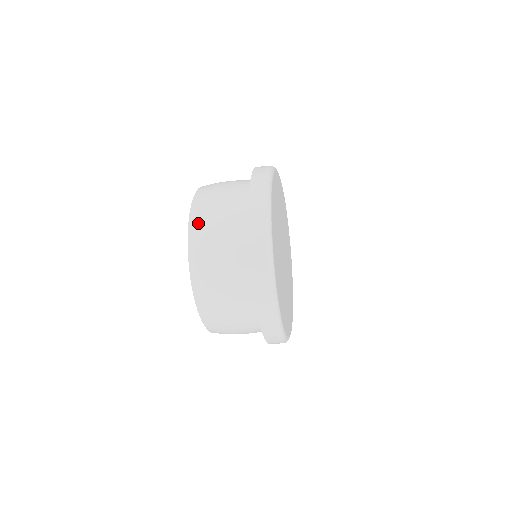
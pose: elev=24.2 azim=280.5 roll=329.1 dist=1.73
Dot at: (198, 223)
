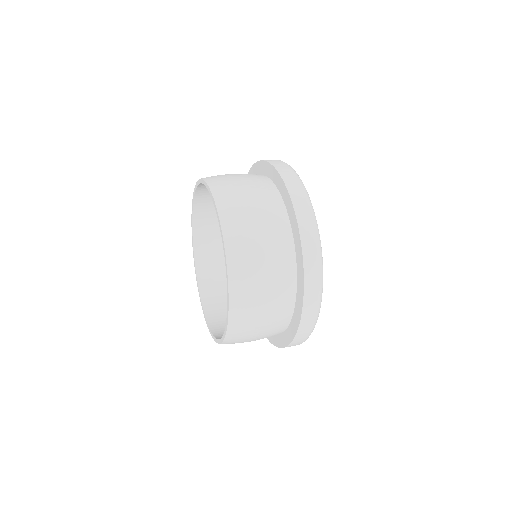
Dot at: (232, 220)
